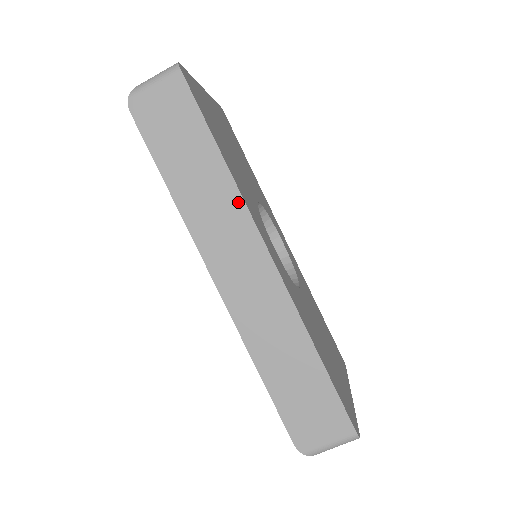
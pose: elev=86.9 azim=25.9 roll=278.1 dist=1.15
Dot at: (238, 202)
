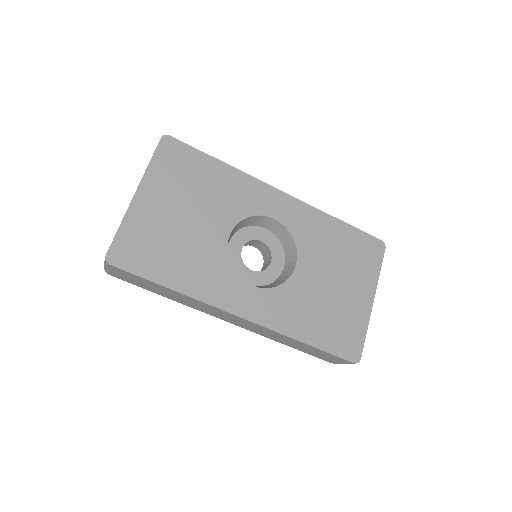
Dot at: (202, 303)
